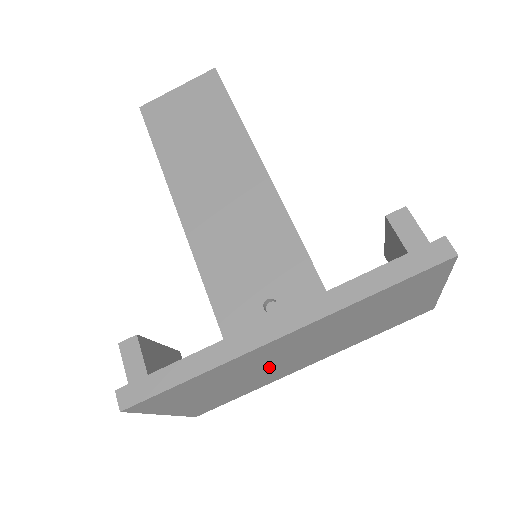
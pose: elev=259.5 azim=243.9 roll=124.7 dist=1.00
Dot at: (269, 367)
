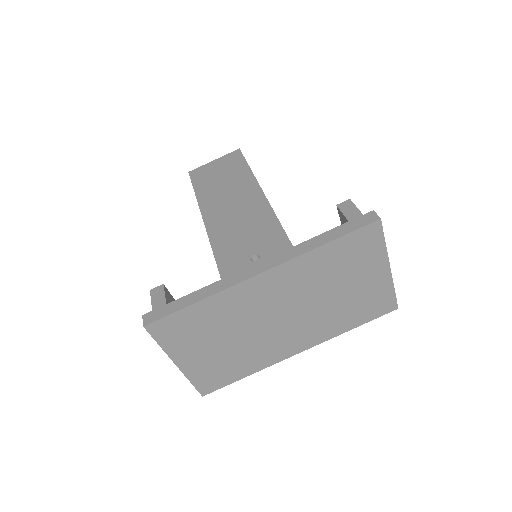
Dot at: (259, 329)
